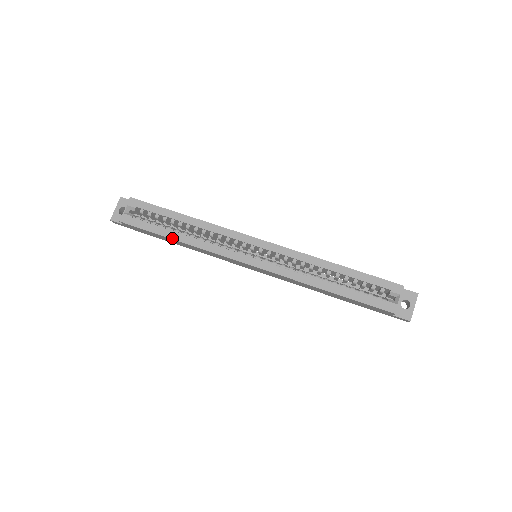
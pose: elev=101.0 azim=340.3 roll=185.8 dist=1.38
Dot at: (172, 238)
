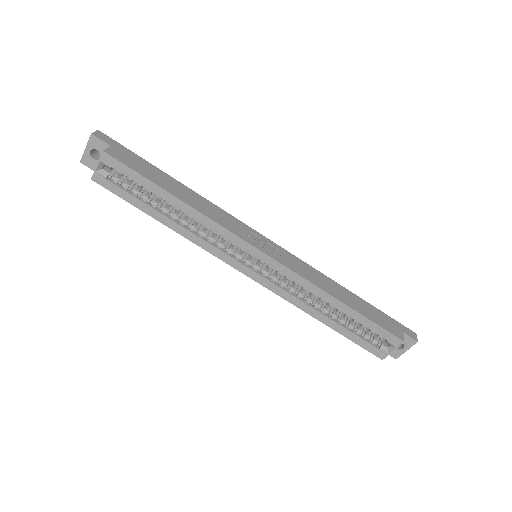
Dot at: (157, 219)
